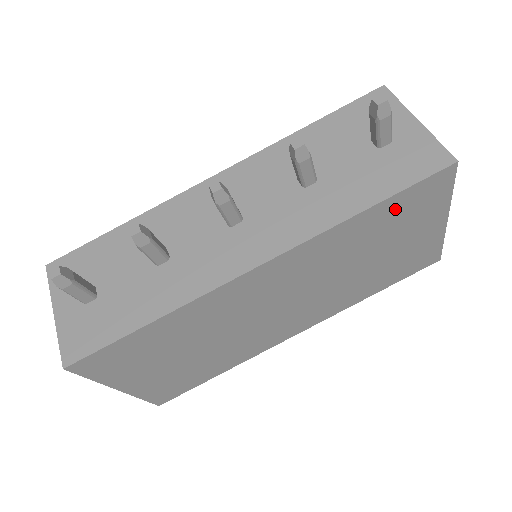
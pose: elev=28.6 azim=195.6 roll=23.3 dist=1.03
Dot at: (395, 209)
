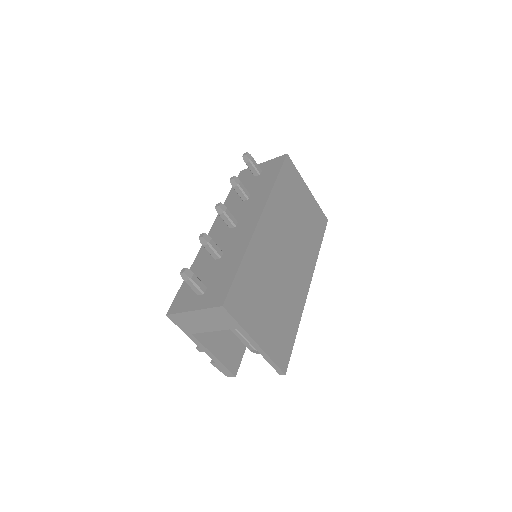
Dot at: (285, 181)
